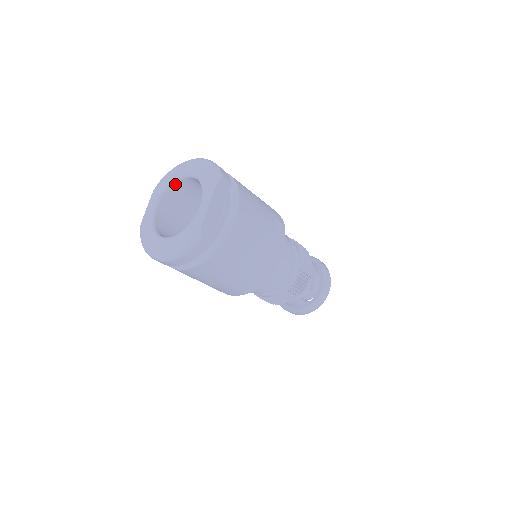
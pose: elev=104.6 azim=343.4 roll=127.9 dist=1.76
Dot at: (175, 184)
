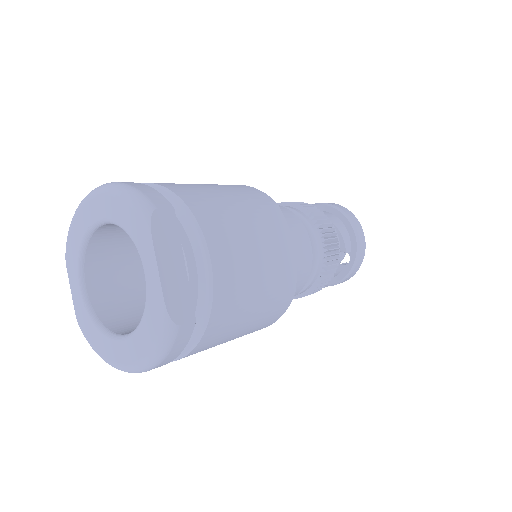
Dot at: (89, 241)
